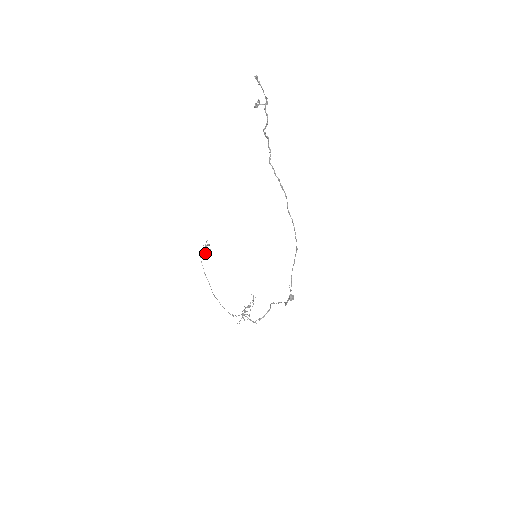
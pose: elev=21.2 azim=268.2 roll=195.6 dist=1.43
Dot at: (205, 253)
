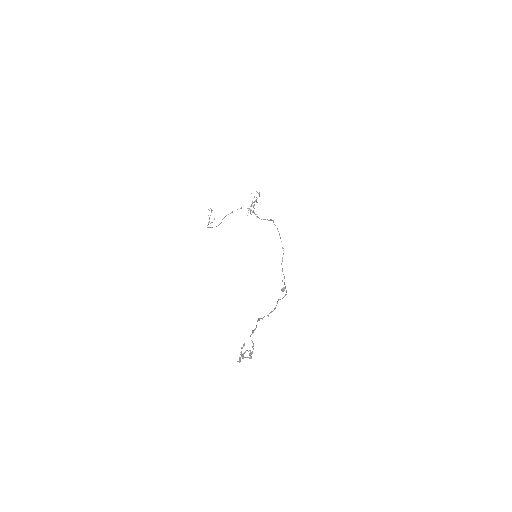
Dot at: occluded
